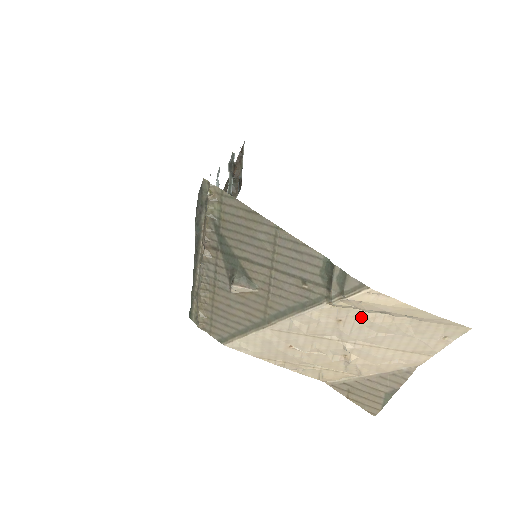
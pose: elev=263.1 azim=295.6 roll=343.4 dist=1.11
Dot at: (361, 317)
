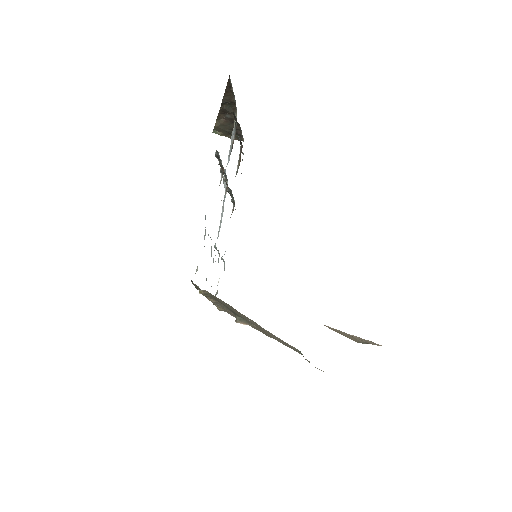
Dot at: occluded
